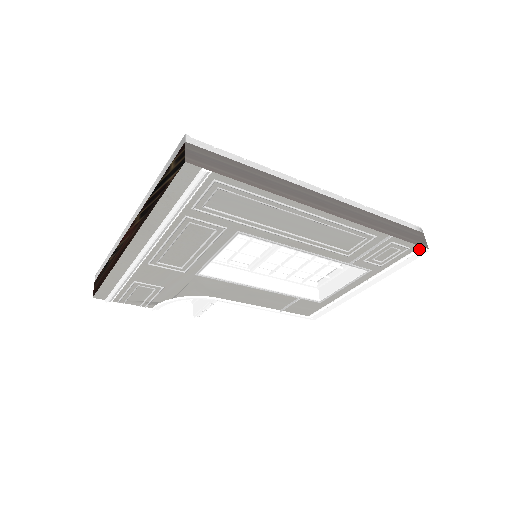
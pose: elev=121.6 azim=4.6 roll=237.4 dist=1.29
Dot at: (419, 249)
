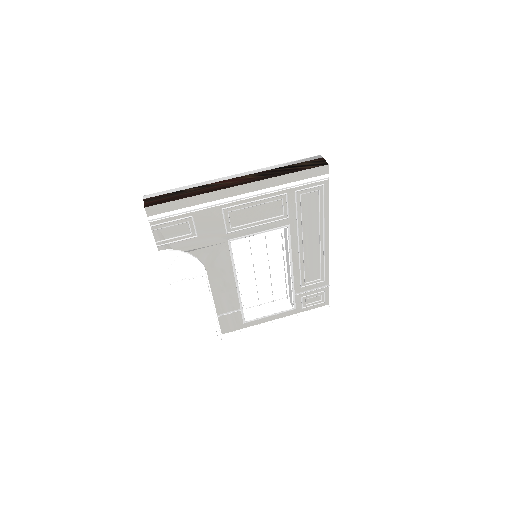
Dot at: (327, 306)
